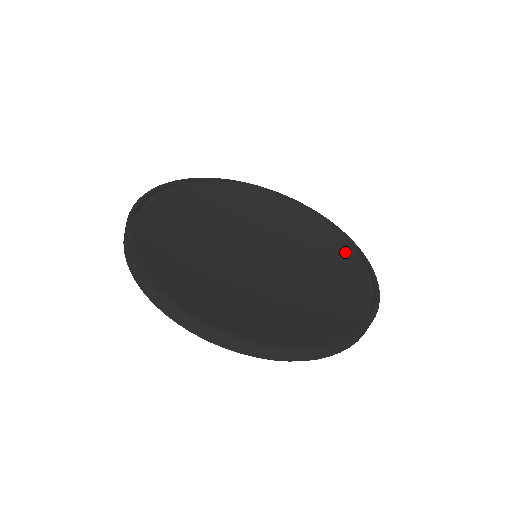
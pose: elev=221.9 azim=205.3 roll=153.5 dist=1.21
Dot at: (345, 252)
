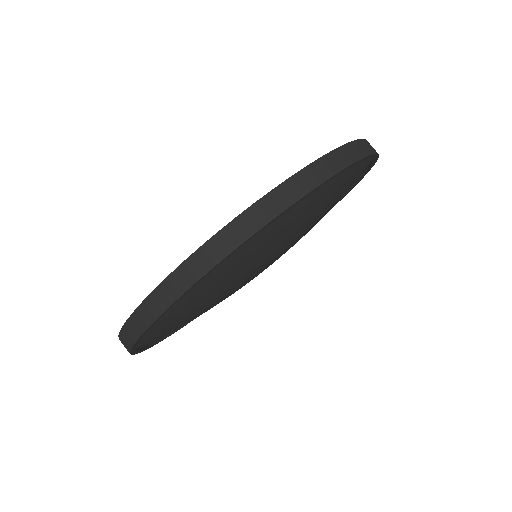
Dot at: occluded
